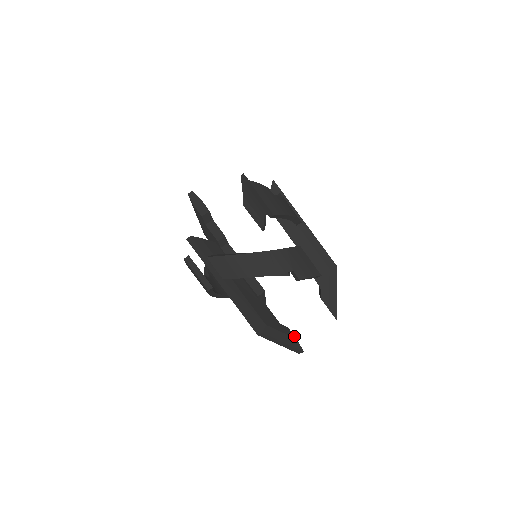
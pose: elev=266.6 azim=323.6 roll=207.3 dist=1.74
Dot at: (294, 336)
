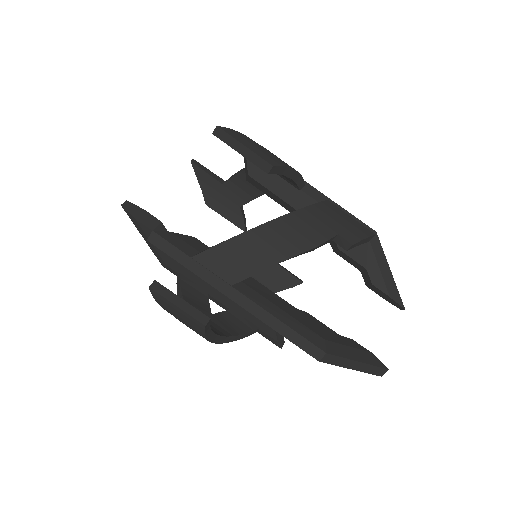
Dot at: (366, 349)
